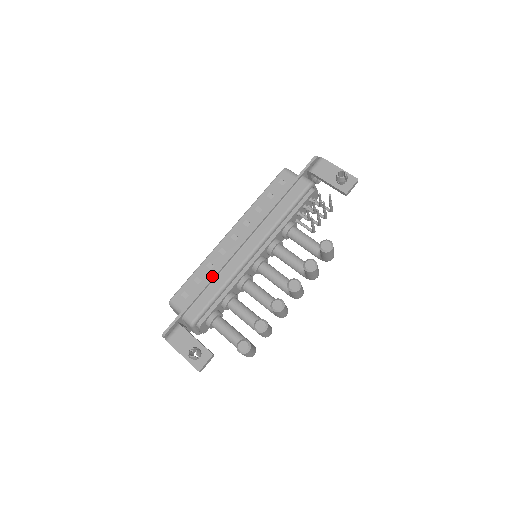
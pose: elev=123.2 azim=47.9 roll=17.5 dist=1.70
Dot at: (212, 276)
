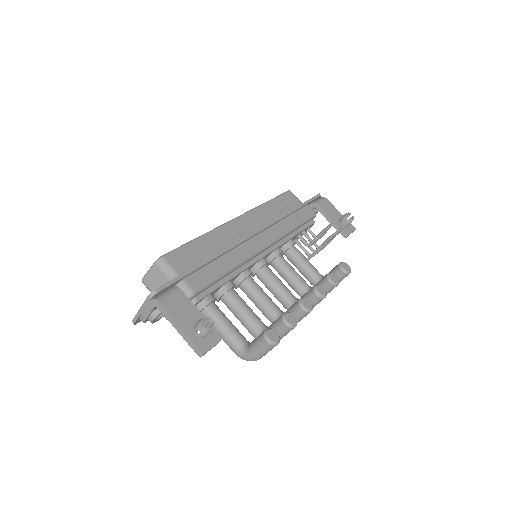
Dot at: (223, 250)
